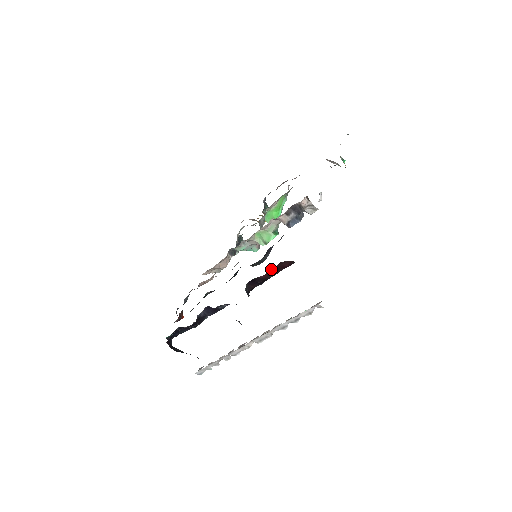
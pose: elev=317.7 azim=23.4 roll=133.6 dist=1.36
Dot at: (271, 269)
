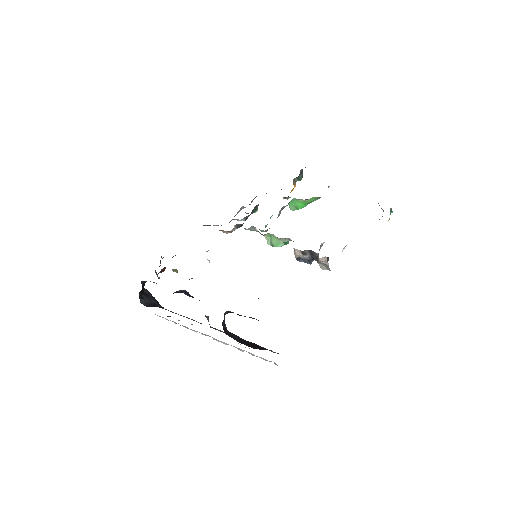
Dot at: (254, 318)
